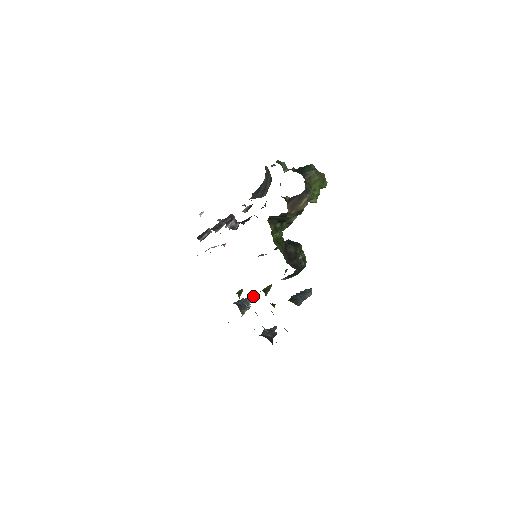
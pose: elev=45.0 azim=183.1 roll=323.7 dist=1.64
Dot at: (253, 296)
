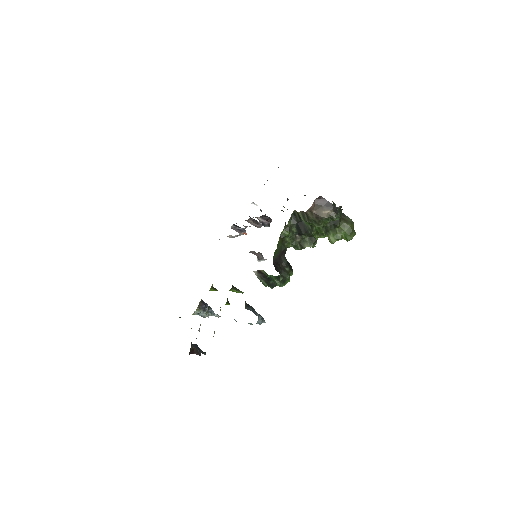
Dot at: (217, 316)
